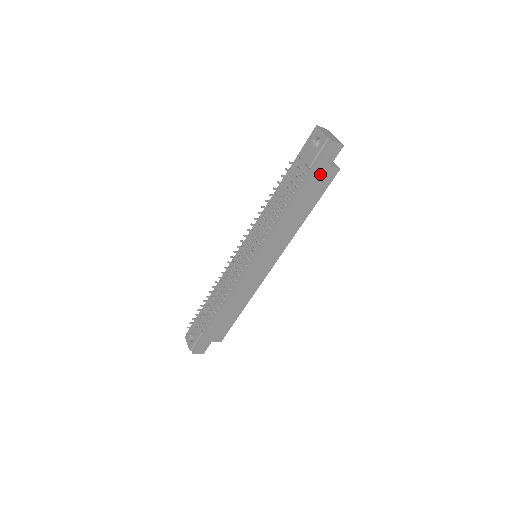
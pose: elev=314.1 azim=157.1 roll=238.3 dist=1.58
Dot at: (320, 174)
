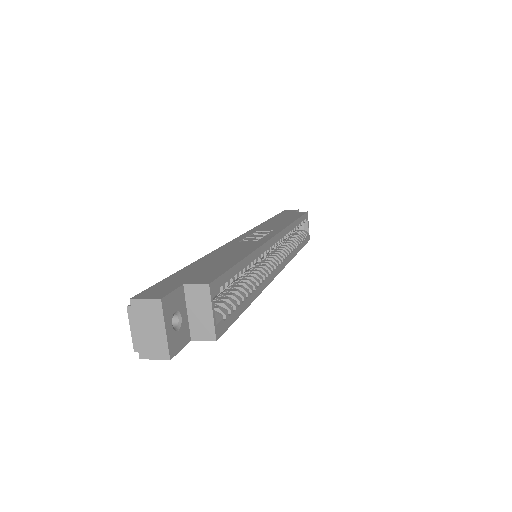
Dot at: occluded
